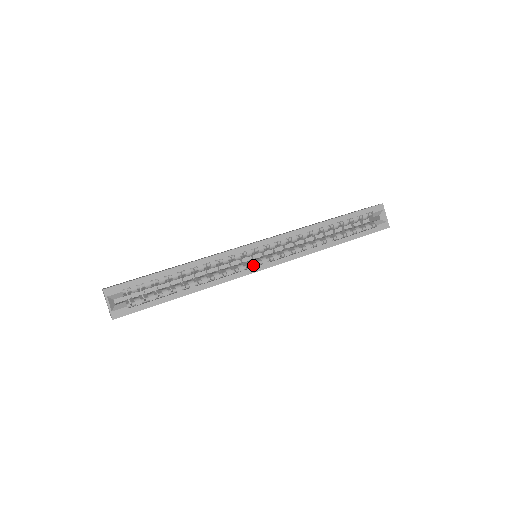
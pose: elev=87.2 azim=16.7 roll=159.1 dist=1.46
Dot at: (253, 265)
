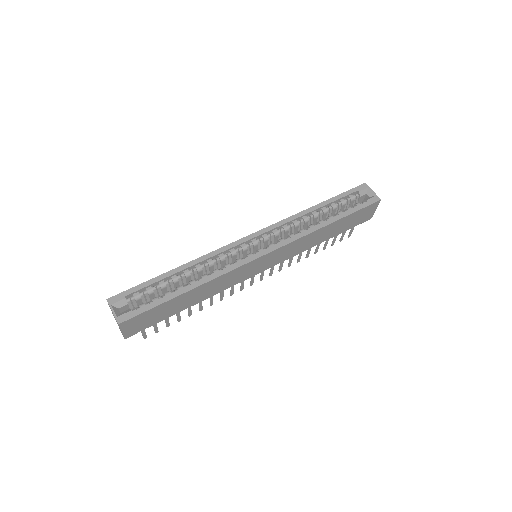
Dot at: (250, 256)
